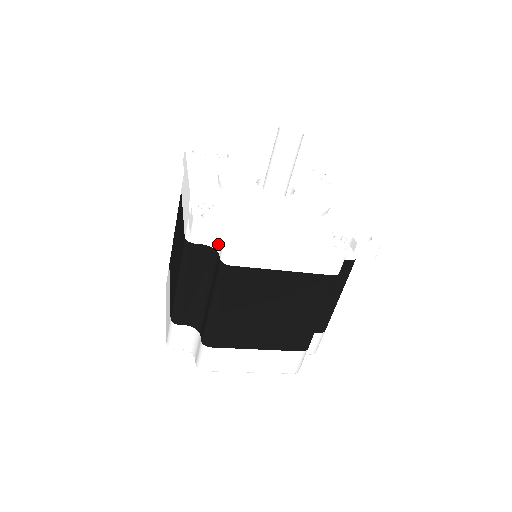
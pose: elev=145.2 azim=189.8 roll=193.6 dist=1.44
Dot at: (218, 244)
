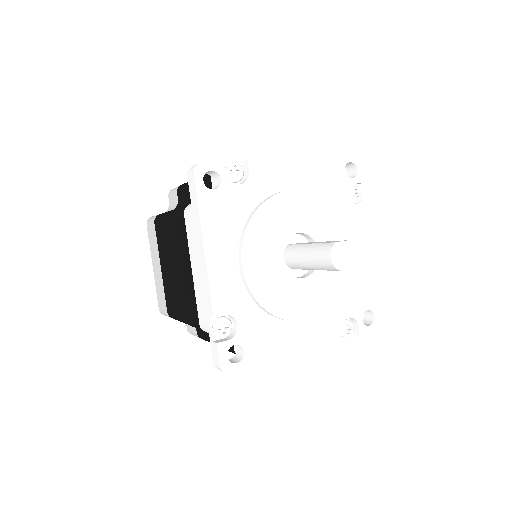
Dot at: occluded
